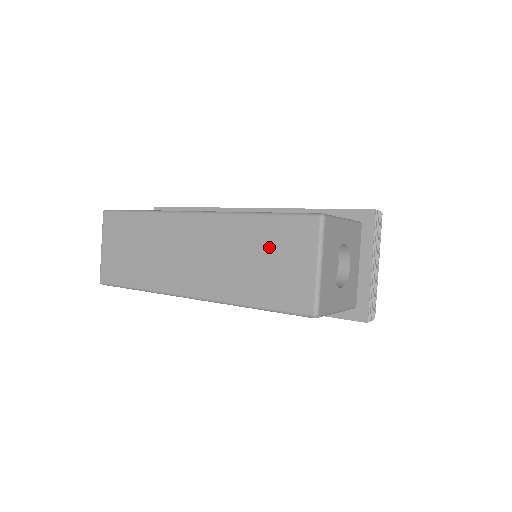
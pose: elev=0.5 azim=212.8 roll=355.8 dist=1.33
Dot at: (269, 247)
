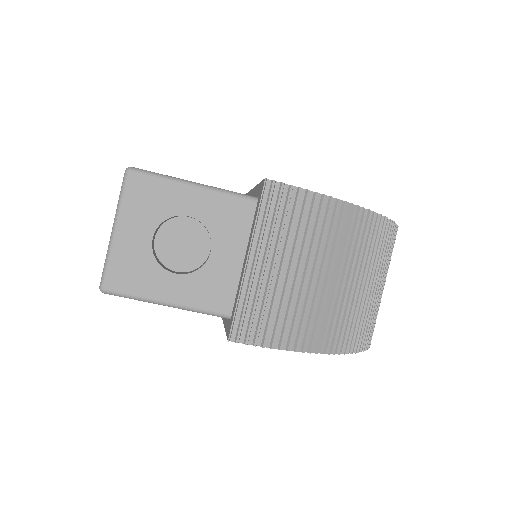
Dot at: occluded
